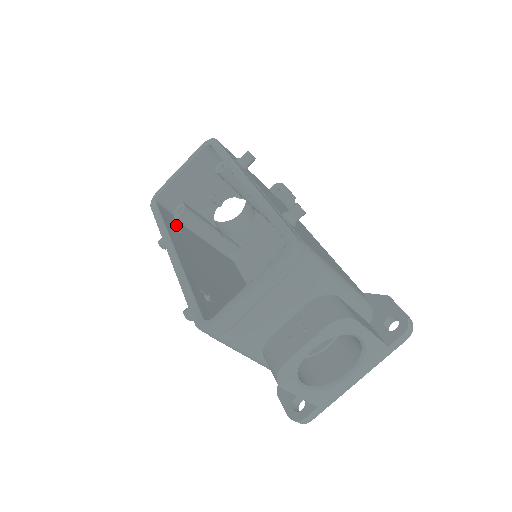
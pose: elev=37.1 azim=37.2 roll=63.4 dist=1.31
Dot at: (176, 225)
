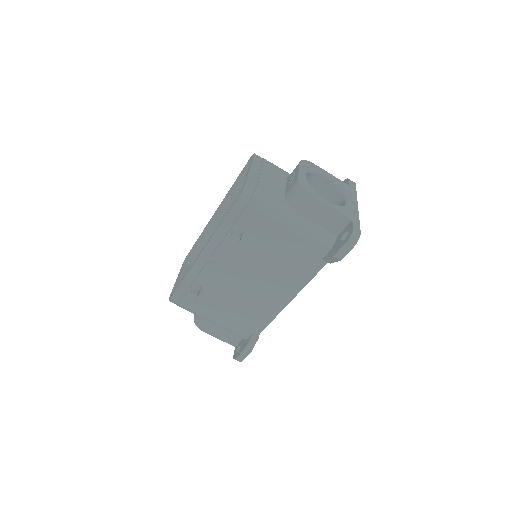
Dot at: occluded
